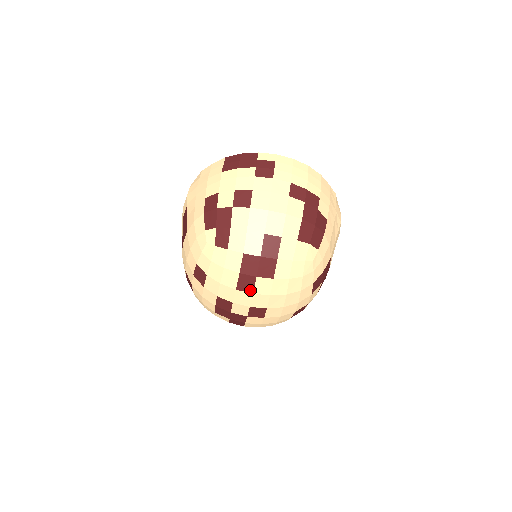
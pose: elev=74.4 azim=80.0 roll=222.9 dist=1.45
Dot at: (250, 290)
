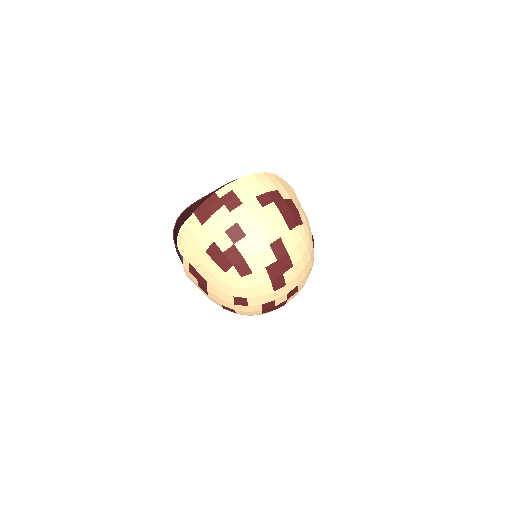
Dot at: (283, 285)
